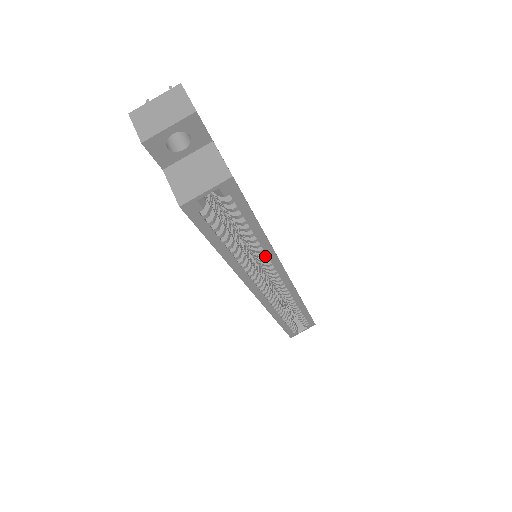
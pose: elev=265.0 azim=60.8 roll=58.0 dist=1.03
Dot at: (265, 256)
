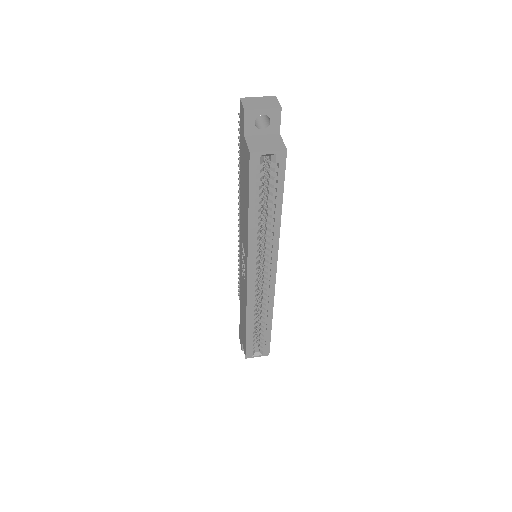
Dot at: (272, 237)
